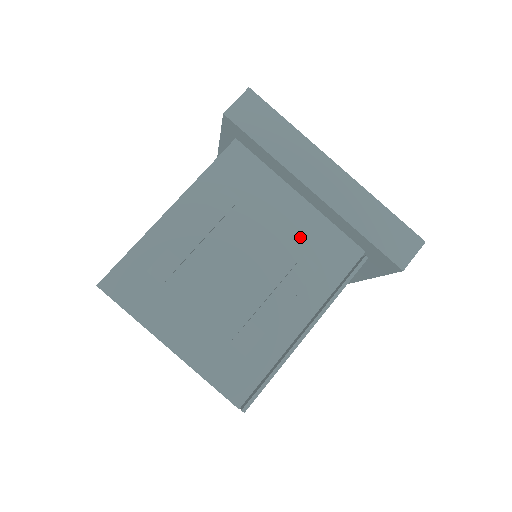
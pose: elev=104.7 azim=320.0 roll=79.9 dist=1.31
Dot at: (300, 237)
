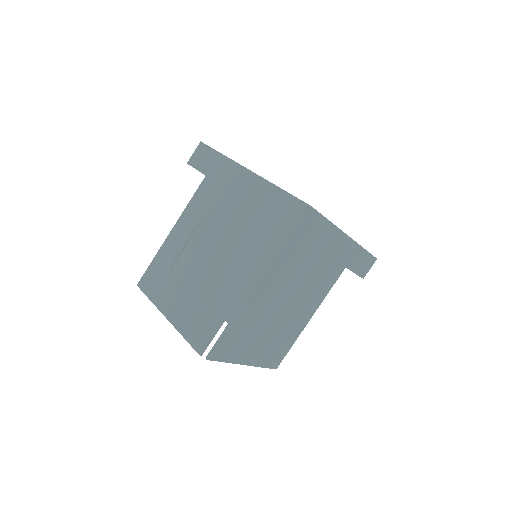
Dot at: (240, 229)
